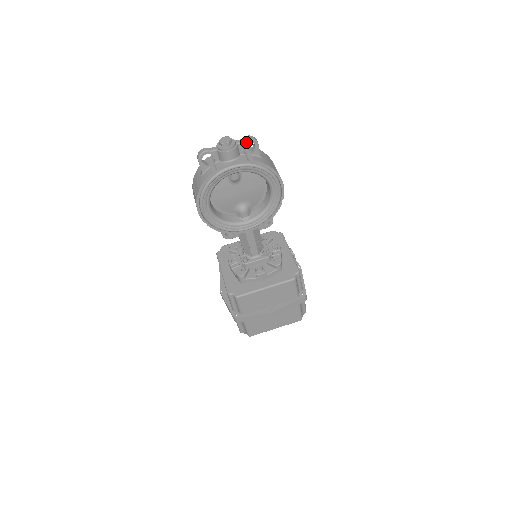
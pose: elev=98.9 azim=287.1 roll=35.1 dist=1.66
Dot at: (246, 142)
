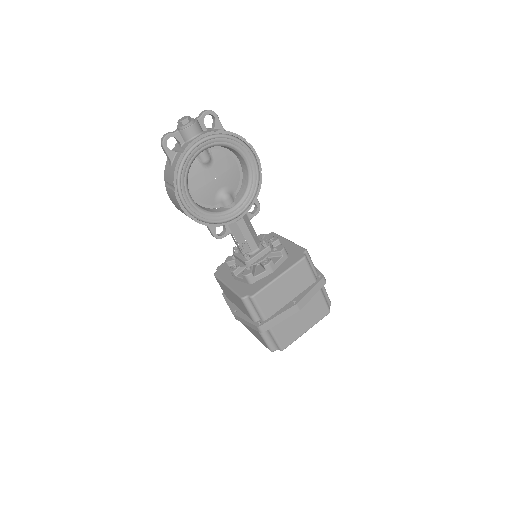
Dot at: occluded
